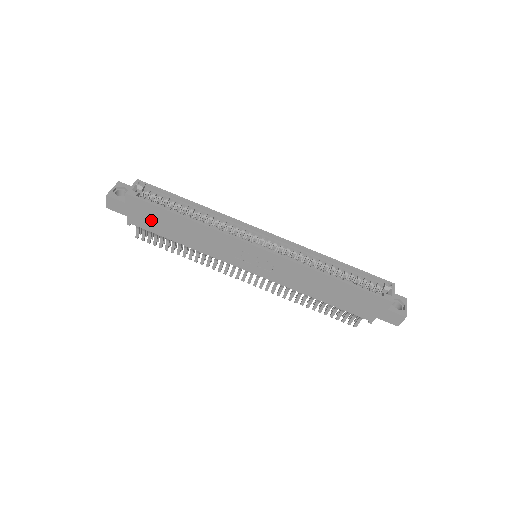
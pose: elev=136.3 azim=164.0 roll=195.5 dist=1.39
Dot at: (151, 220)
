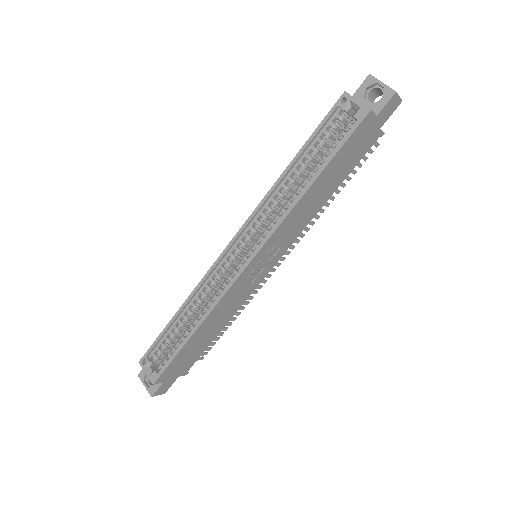
Dot at: (188, 359)
